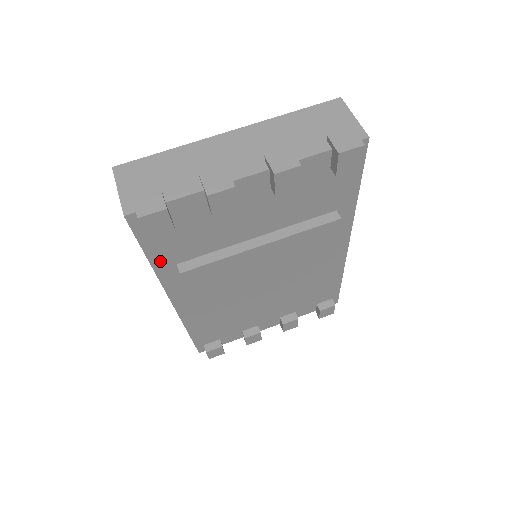
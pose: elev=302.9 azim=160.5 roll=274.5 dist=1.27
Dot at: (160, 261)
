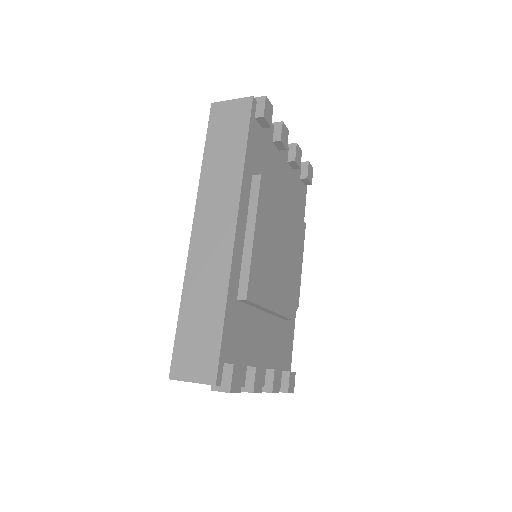
Dot at: (249, 159)
